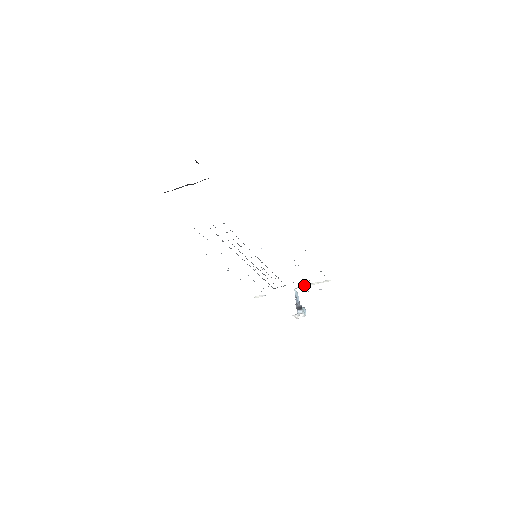
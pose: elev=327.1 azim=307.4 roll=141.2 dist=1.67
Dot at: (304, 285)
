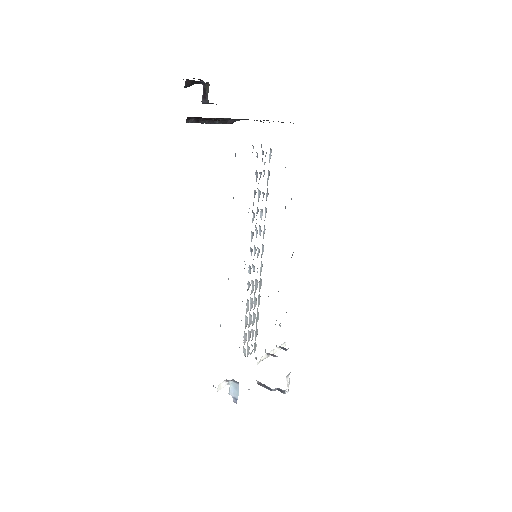
Dot at: (265, 356)
